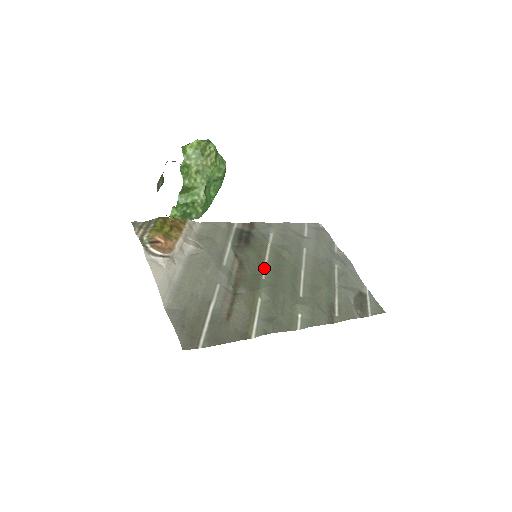
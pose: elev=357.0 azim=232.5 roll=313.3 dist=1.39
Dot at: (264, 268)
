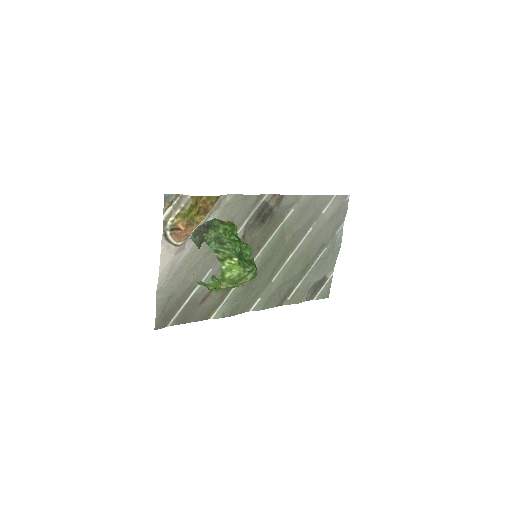
Dot at: (260, 251)
